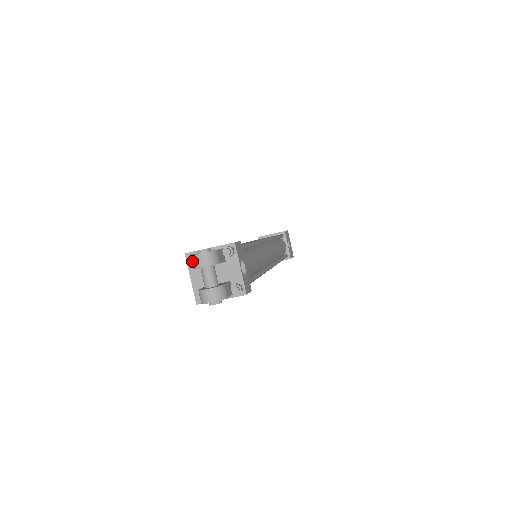
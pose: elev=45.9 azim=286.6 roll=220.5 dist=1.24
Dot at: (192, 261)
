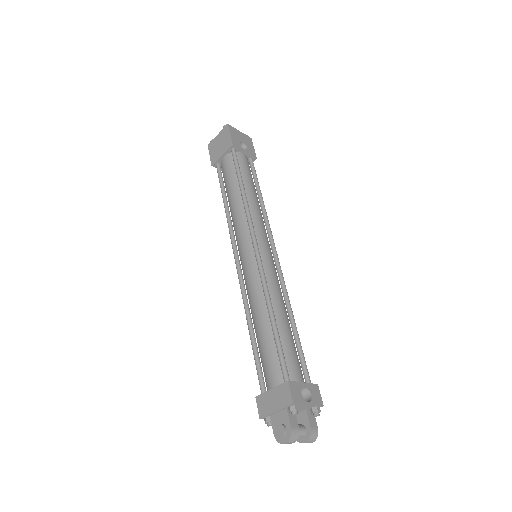
Dot at: (280, 441)
